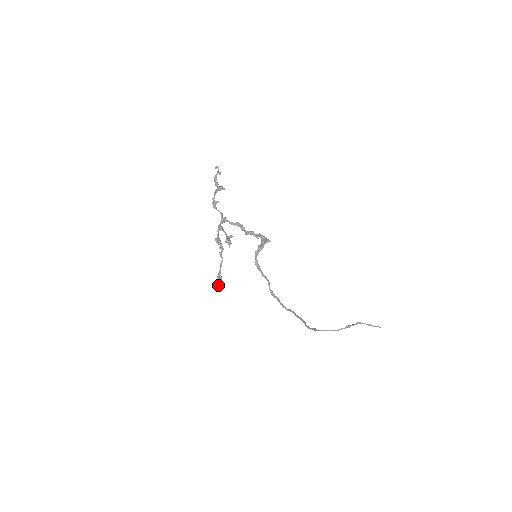
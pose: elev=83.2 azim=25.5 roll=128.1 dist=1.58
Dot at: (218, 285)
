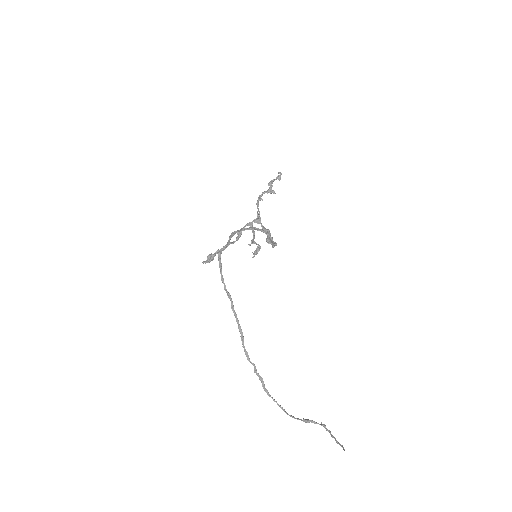
Dot at: (207, 262)
